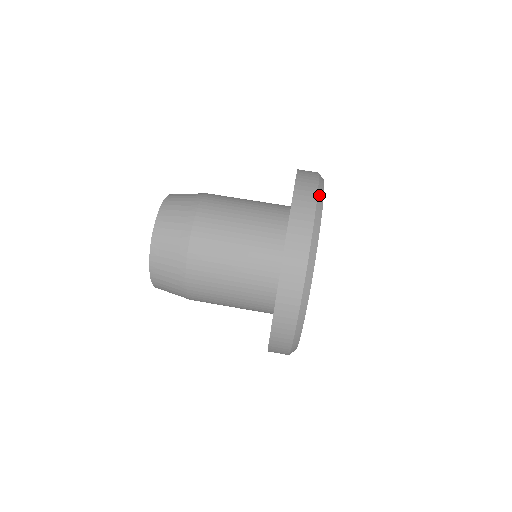
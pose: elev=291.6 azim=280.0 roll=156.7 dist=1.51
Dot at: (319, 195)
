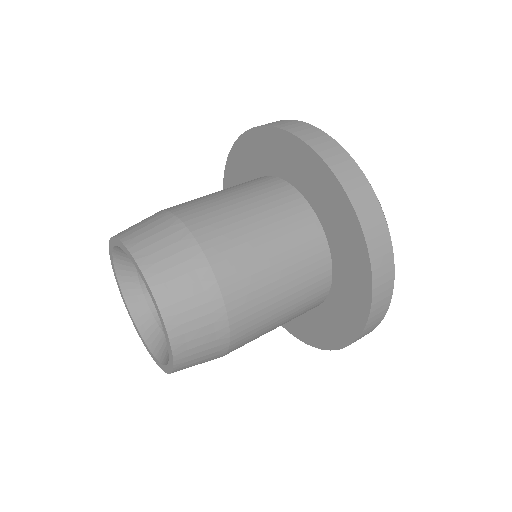
Dot at: occluded
